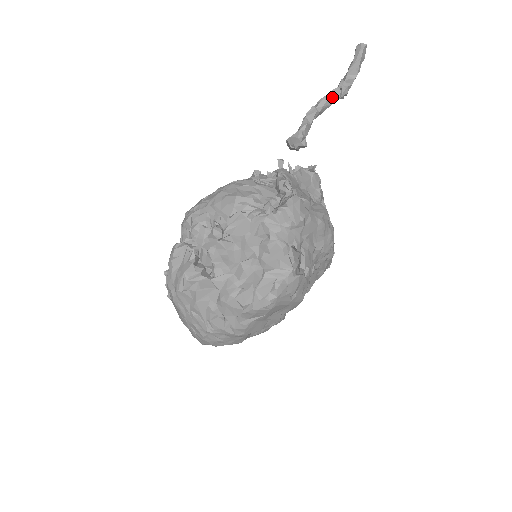
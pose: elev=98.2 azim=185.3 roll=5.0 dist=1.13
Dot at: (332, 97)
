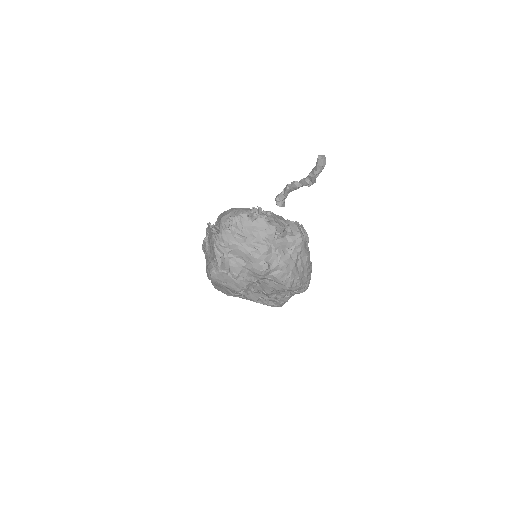
Dot at: (302, 183)
